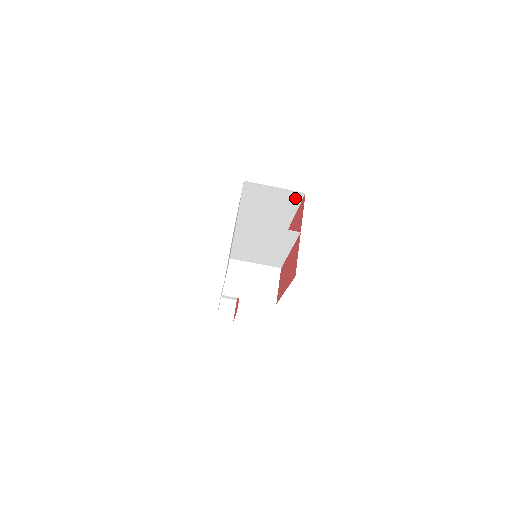
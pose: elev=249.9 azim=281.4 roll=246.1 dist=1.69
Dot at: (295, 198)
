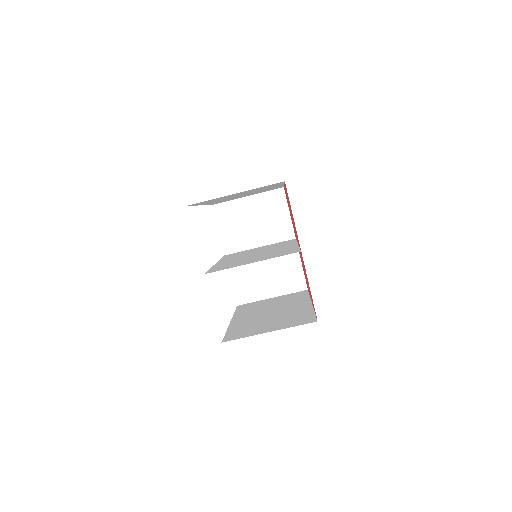
Dot at: occluded
